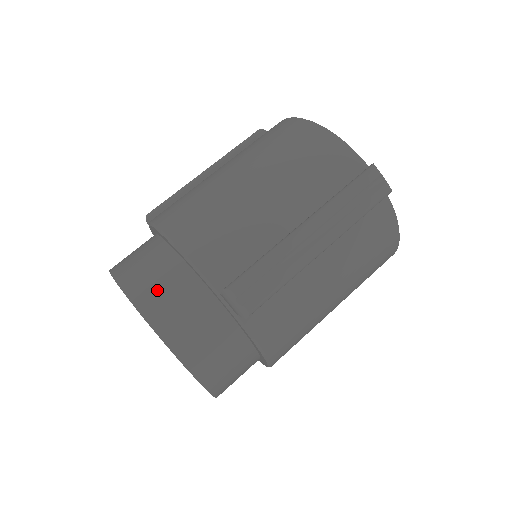
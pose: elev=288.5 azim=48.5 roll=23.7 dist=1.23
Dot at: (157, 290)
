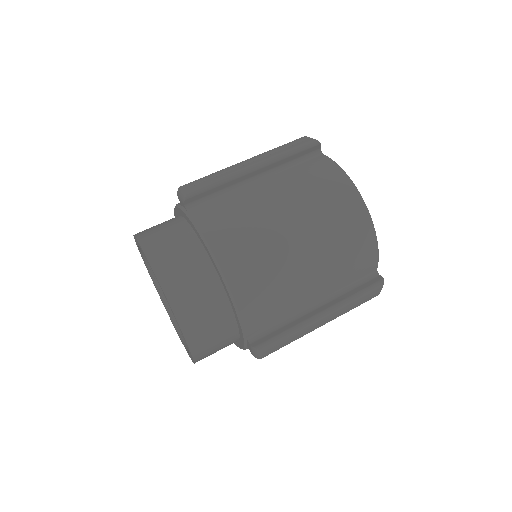
Dot at: occluded
